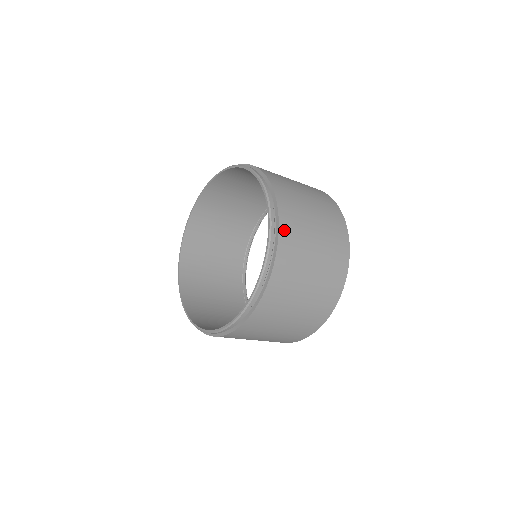
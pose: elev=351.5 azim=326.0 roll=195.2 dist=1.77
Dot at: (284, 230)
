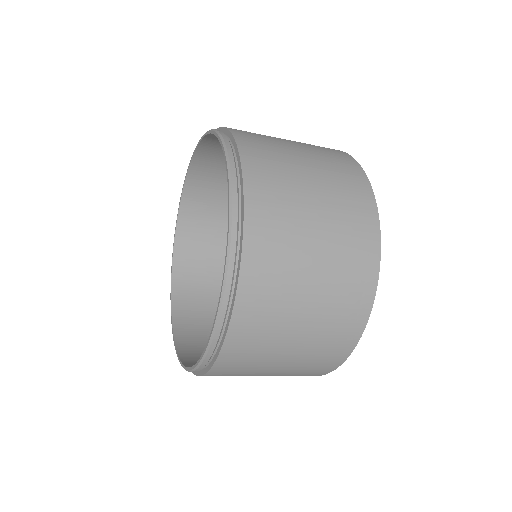
Dot at: (250, 162)
